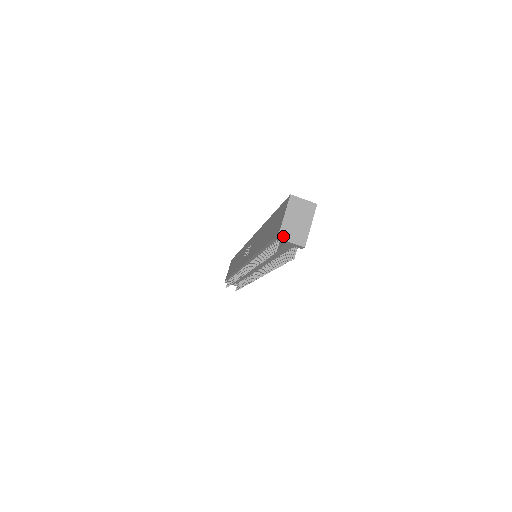
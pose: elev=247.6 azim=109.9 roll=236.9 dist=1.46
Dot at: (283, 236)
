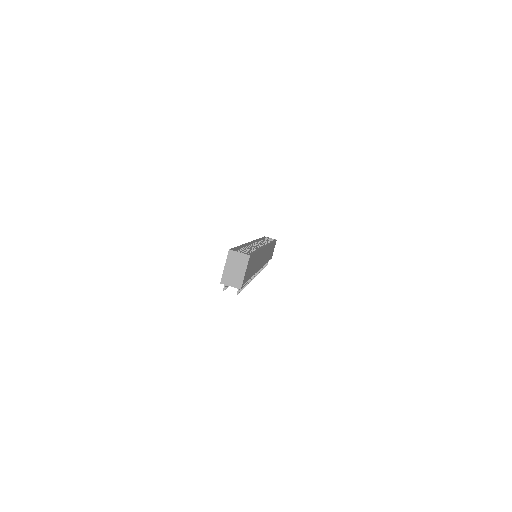
Dot at: (224, 282)
